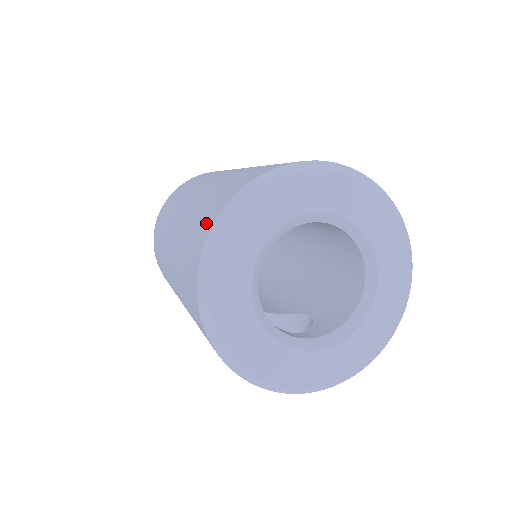
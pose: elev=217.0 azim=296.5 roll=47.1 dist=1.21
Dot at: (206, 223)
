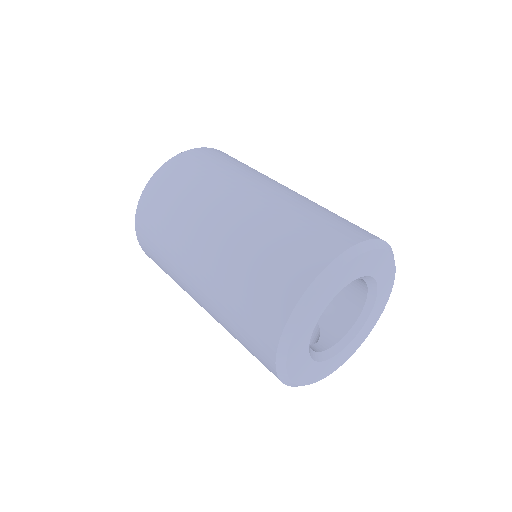
Dot at: (280, 294)
